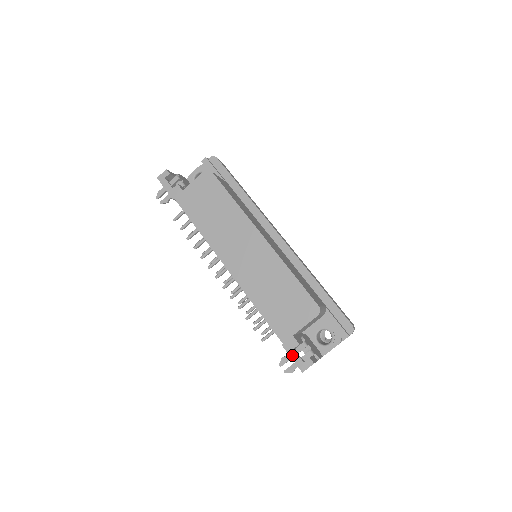
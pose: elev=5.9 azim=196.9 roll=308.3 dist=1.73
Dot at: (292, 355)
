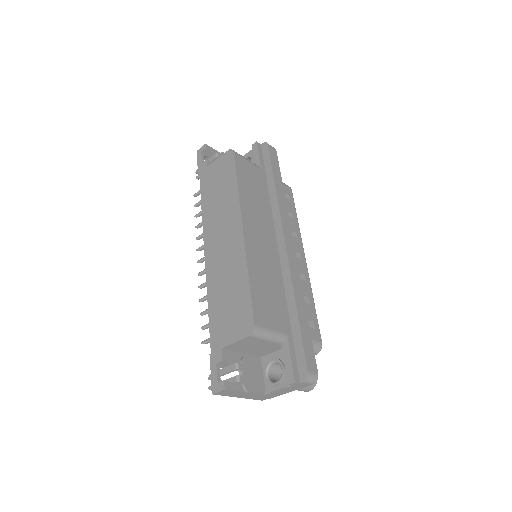
Dot at: (212, 370)
